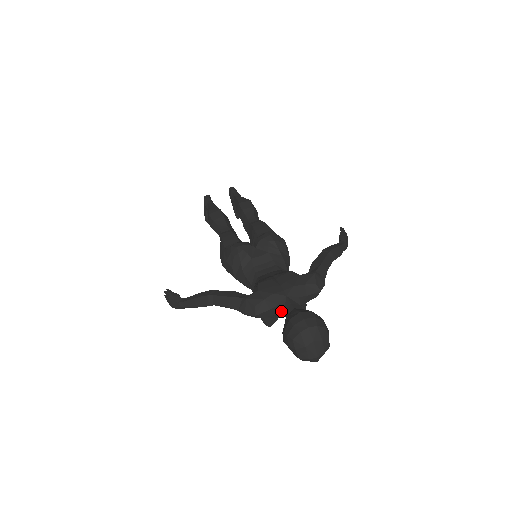
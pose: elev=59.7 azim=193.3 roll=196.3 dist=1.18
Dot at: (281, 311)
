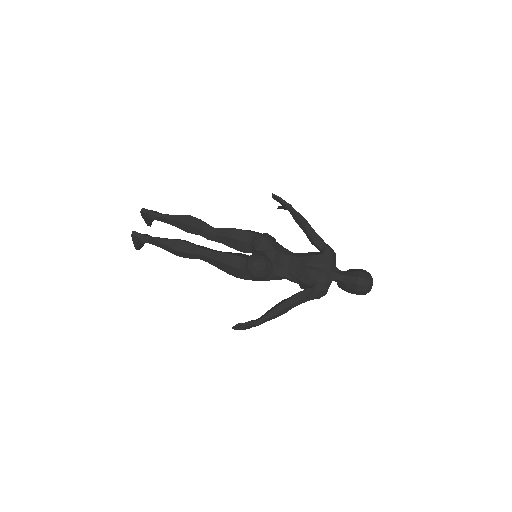
Dot at: occluded
